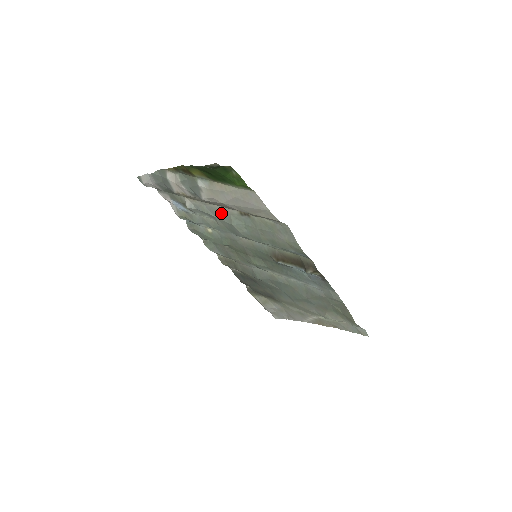
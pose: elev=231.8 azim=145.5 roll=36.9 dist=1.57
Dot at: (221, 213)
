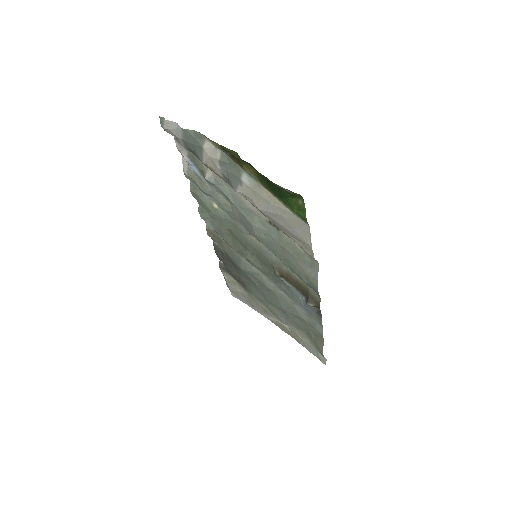
Dot at: (245, 207)
